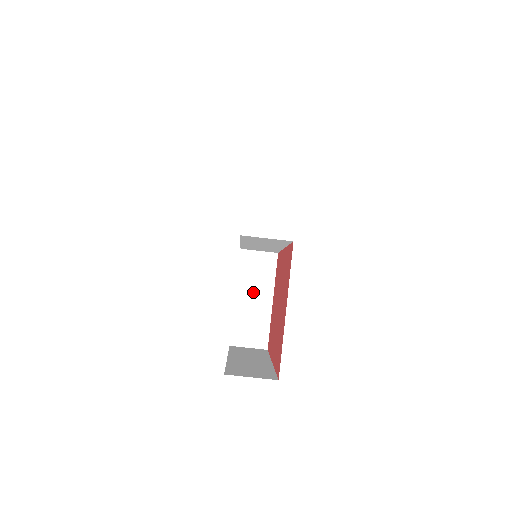
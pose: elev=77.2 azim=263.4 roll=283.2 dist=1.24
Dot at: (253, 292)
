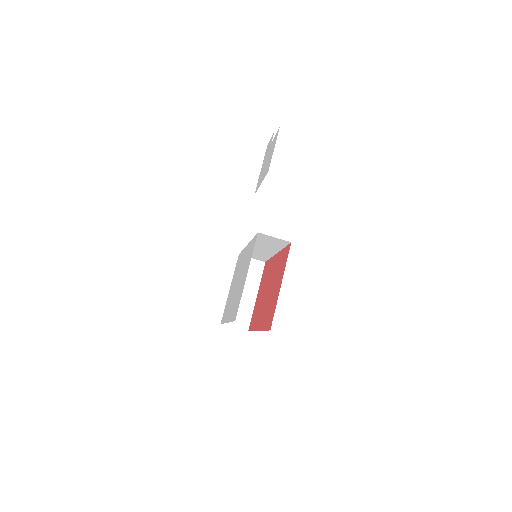
Dot at: occluded
